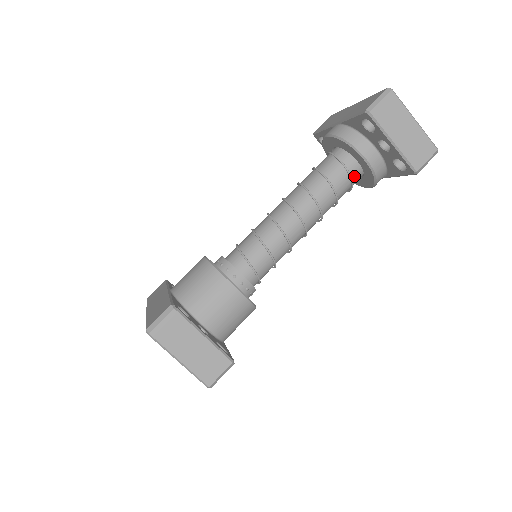
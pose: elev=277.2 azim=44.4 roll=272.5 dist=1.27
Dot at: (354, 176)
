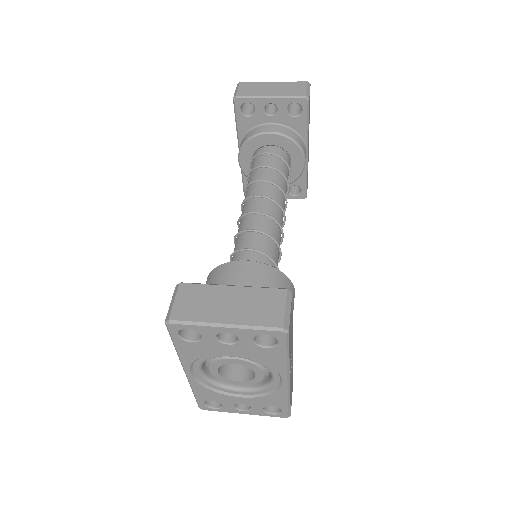
Dot at: (279, 155)
